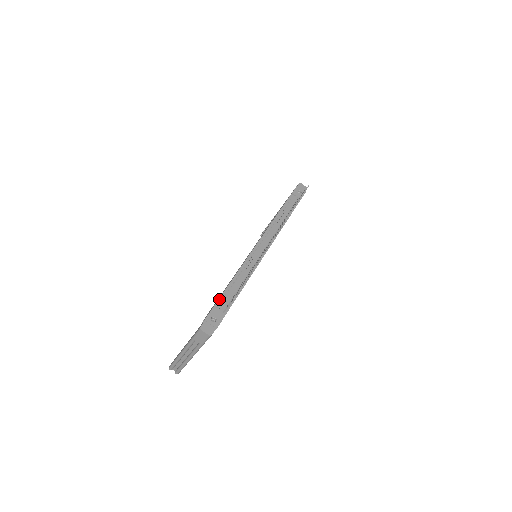
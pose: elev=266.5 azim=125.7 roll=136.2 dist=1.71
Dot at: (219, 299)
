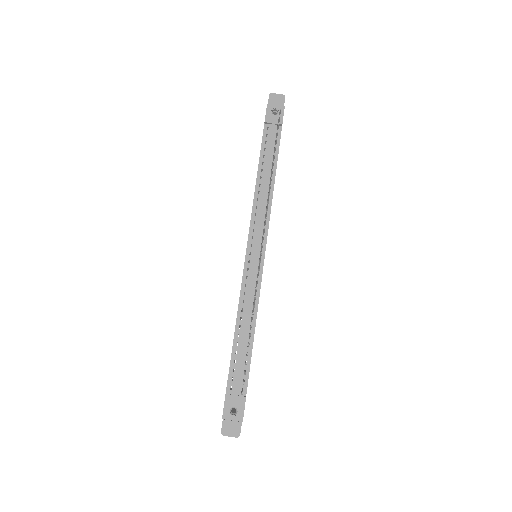
Dot at: (229, 374)
